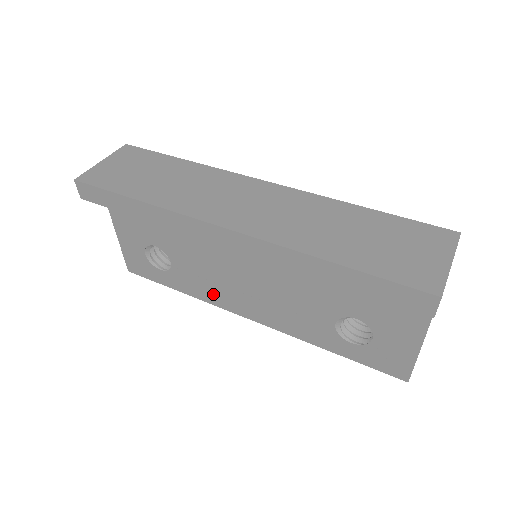
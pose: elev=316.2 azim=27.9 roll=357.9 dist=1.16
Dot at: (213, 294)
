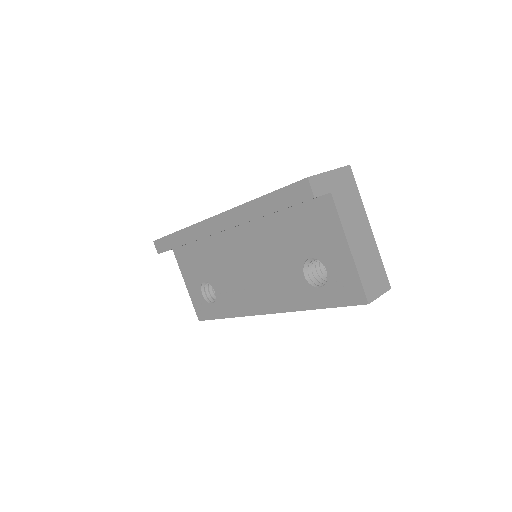
Dot at: (241, 304)
